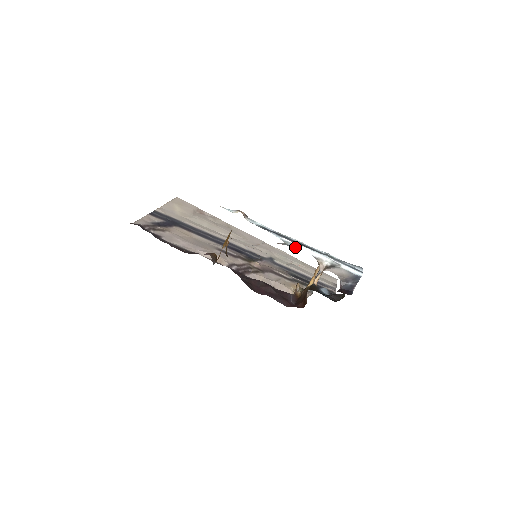
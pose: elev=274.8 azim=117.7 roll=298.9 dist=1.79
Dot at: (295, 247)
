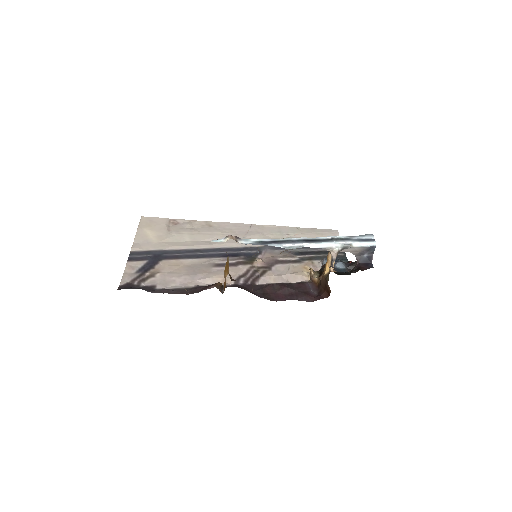
Dot at: occluded
